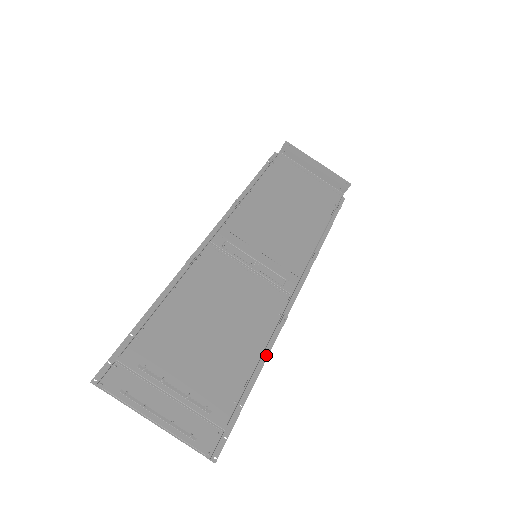
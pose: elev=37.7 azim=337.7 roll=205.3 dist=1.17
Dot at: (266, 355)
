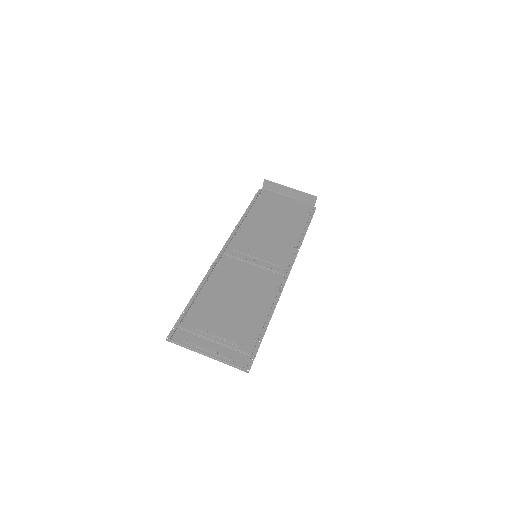
Dot at: (272, 312)
